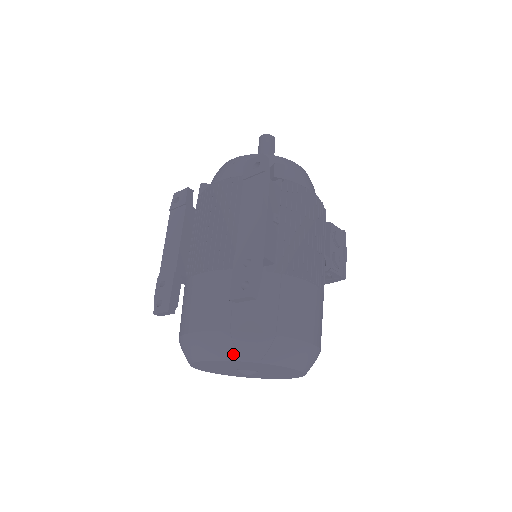
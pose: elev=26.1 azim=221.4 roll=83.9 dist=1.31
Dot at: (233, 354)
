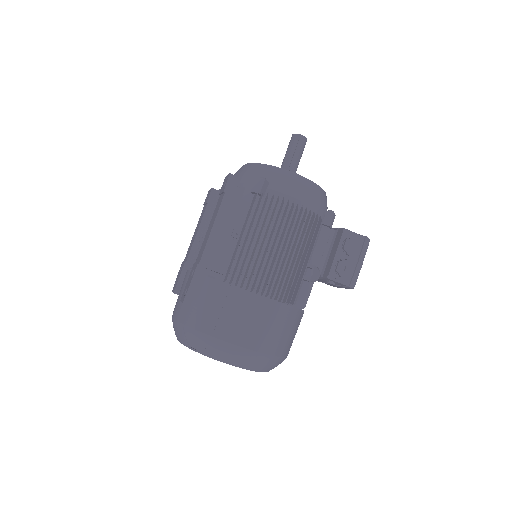
Dot at: (185, 342)
